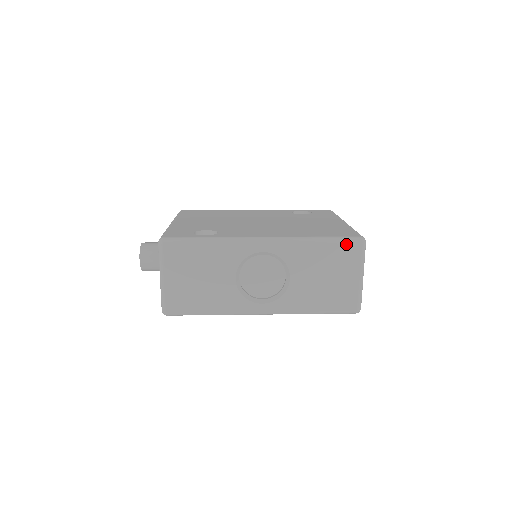
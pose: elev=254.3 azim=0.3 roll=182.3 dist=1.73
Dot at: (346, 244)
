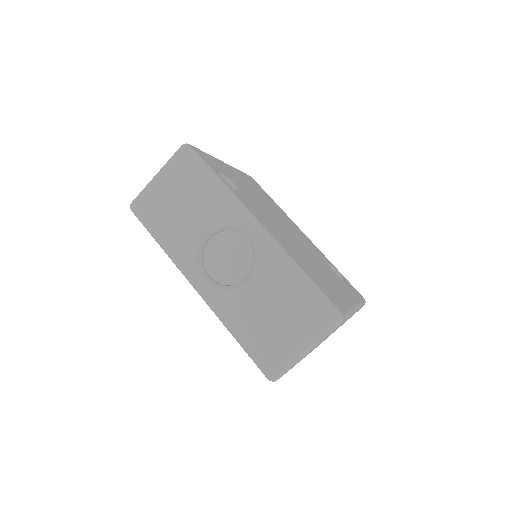
Dot at: (321, 304)
